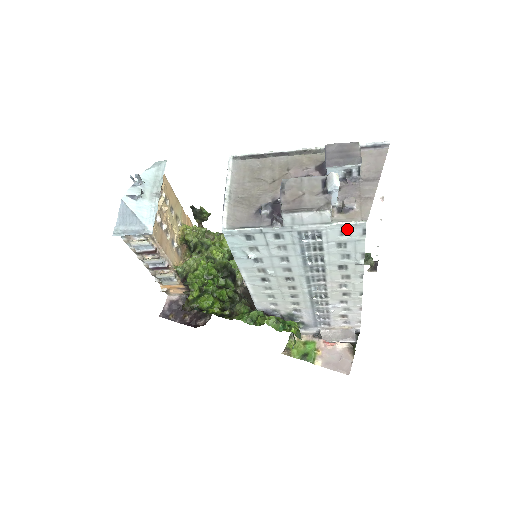
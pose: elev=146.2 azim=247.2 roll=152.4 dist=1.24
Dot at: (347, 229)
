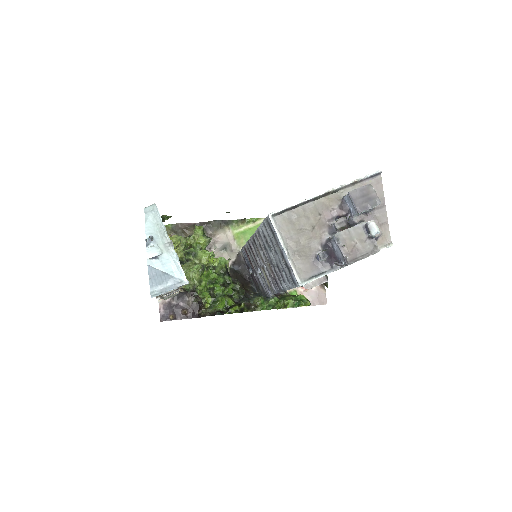
Dot at: occluded
